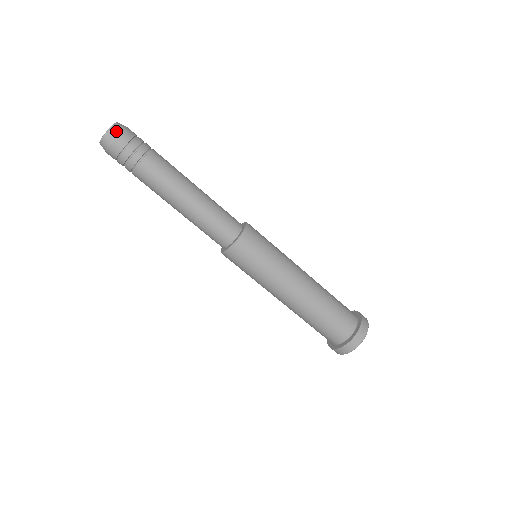
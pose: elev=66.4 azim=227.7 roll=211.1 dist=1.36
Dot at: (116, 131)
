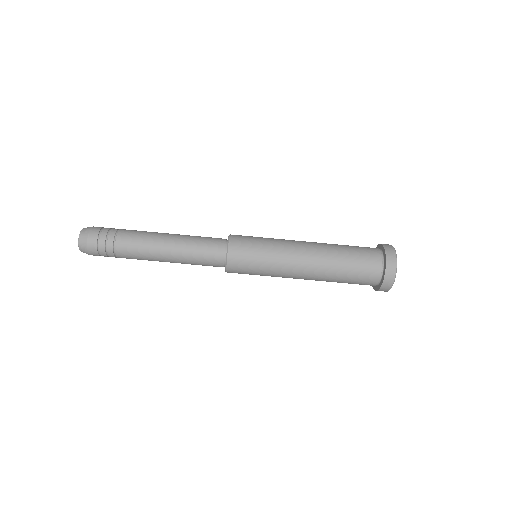
Dot at: (87, 229)
